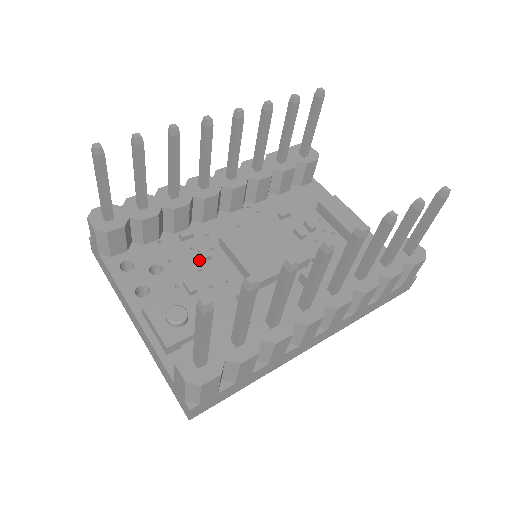
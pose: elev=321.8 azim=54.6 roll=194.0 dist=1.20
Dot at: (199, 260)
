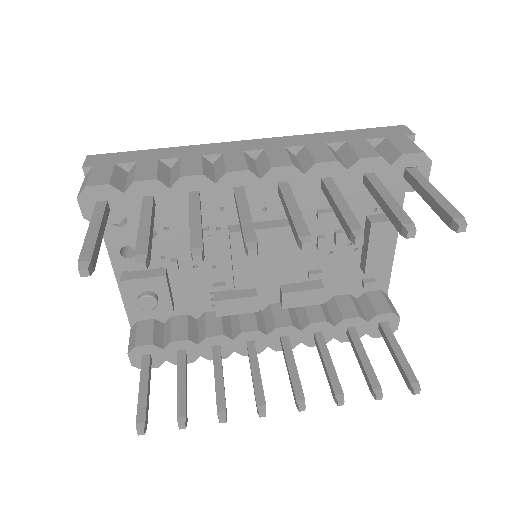
Dot at: occluded
